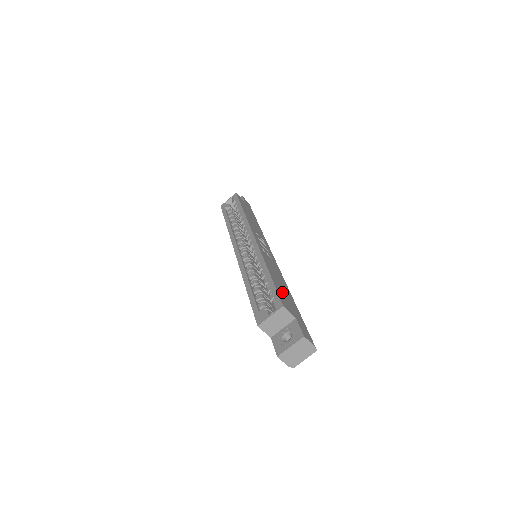
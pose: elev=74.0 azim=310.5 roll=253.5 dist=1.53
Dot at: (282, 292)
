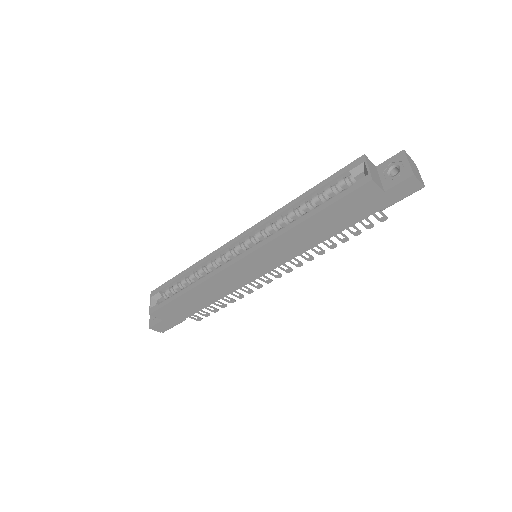
Dot at: occluded
